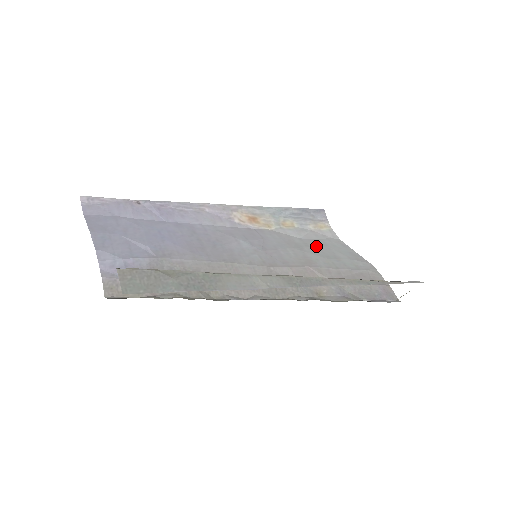
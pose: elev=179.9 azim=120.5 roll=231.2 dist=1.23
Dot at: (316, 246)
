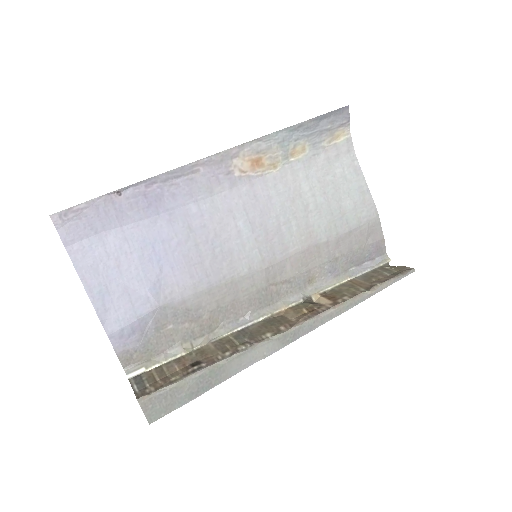
Dot at: (323, 191)
